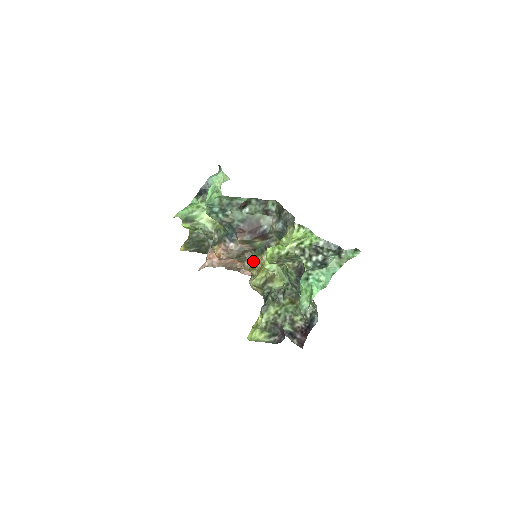
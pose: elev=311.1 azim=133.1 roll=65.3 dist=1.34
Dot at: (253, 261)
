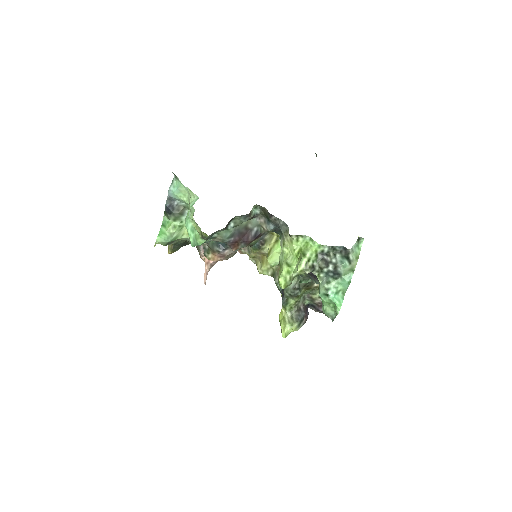
Dot at: (252, 254)
